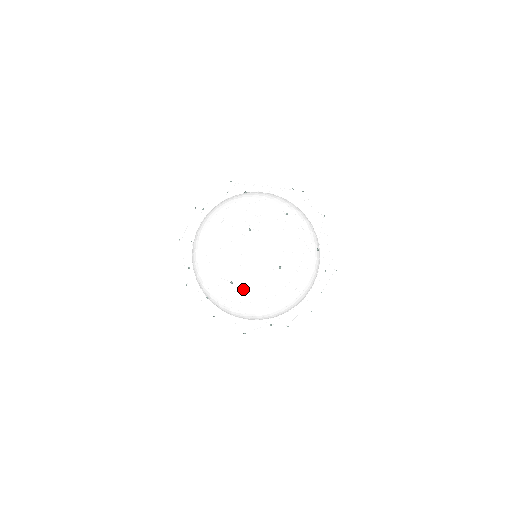
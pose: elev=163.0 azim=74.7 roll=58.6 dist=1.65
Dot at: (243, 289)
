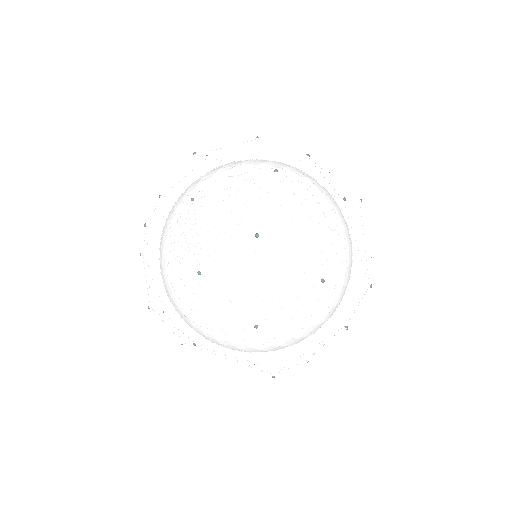
Dot at: (221, 338)
